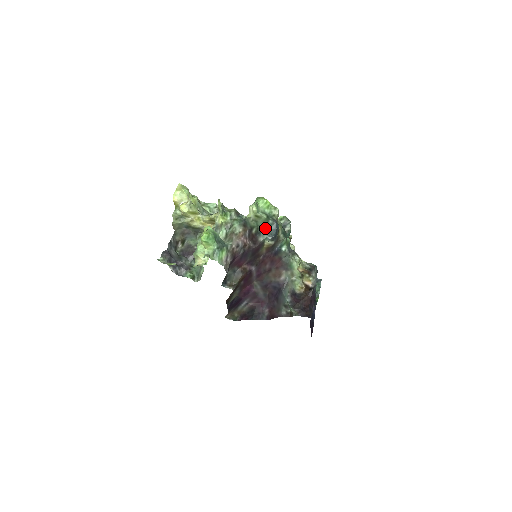
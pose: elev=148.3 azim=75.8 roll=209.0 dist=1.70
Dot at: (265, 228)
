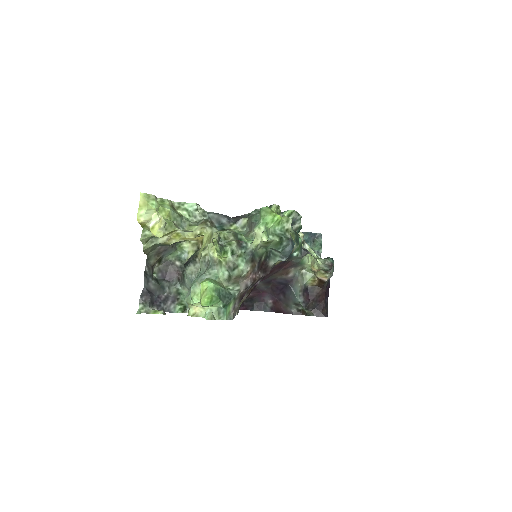
Dot at: (277, 250)
